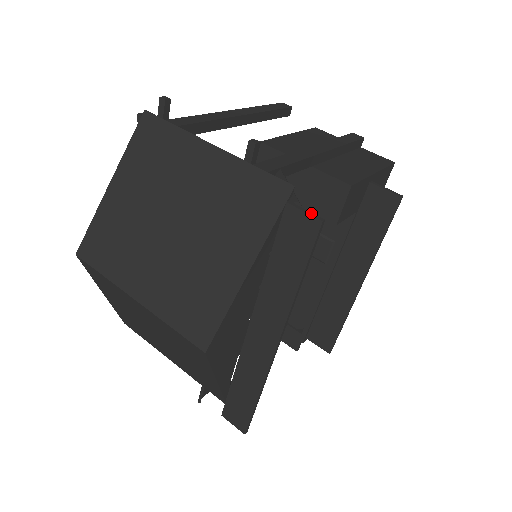
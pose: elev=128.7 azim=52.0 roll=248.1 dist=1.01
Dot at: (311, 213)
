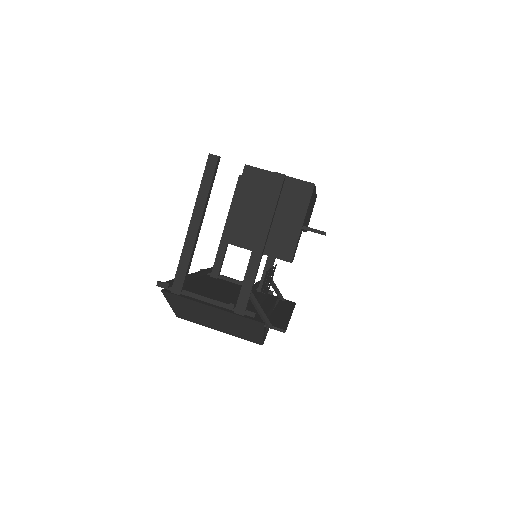
Dot at: (278, 329)
